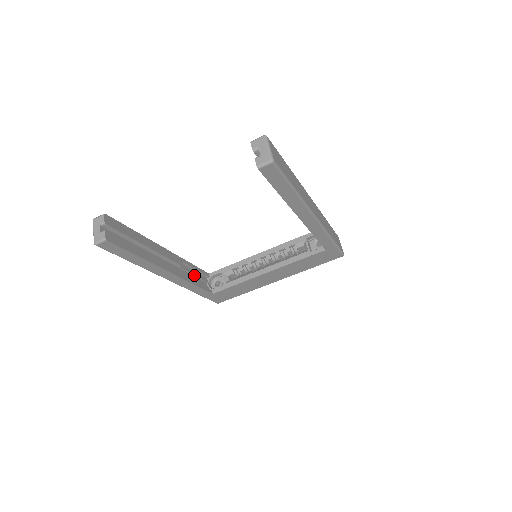
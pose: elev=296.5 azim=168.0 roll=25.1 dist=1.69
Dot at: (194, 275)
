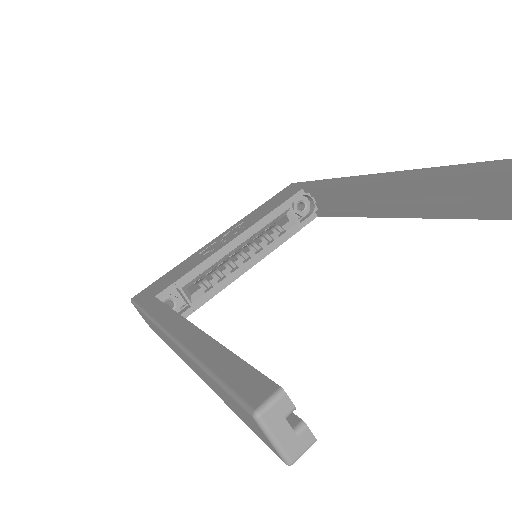
Dot at: occluded
